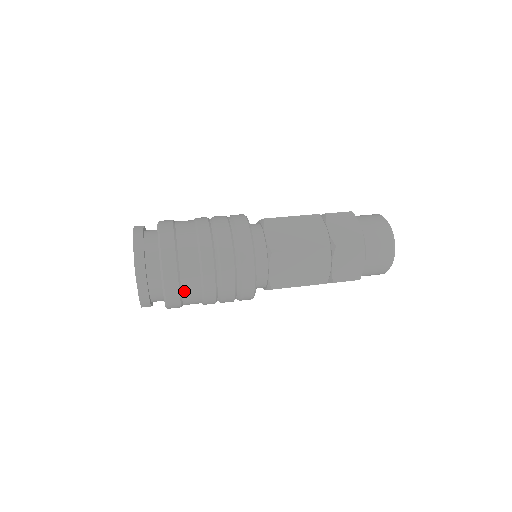
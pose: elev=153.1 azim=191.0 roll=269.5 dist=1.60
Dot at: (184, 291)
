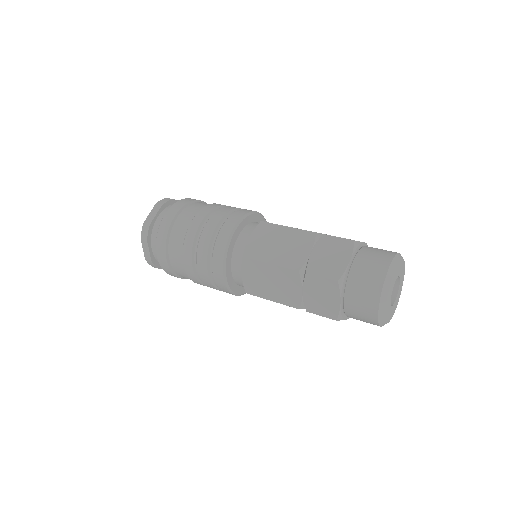
Dot at: (175, 226)
